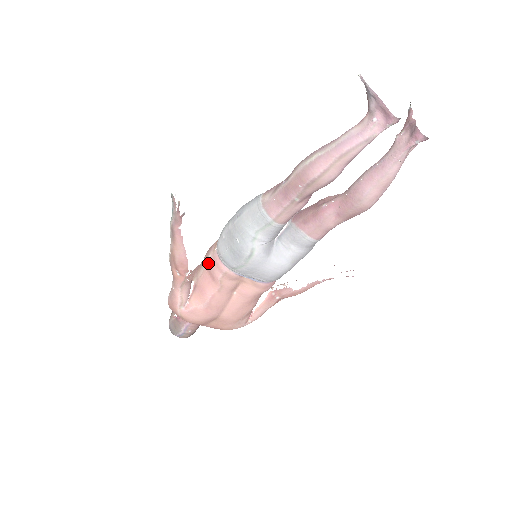
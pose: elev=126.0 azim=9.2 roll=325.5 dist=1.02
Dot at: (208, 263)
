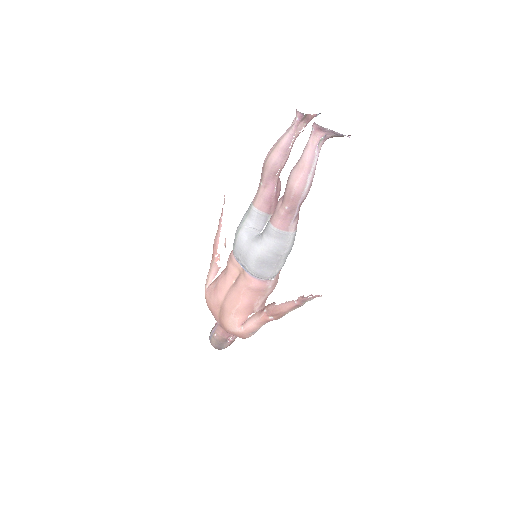
Dot at: occluded
